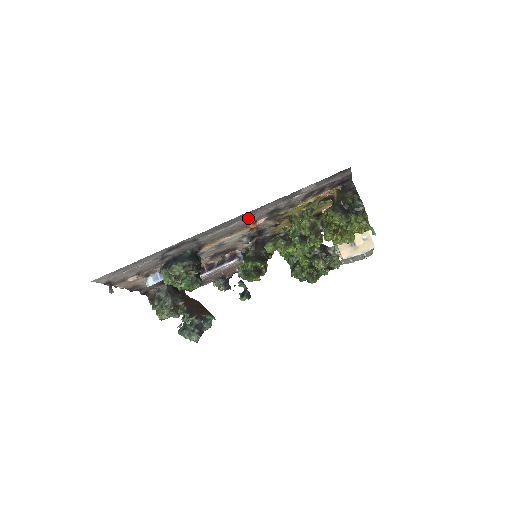
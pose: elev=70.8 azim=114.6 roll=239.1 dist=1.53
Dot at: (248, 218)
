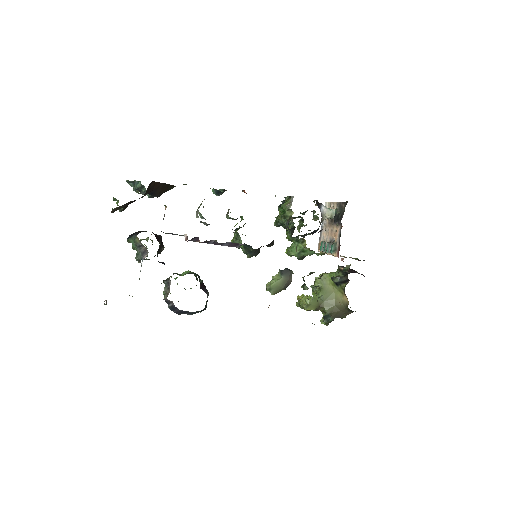
Dot at: occluded
